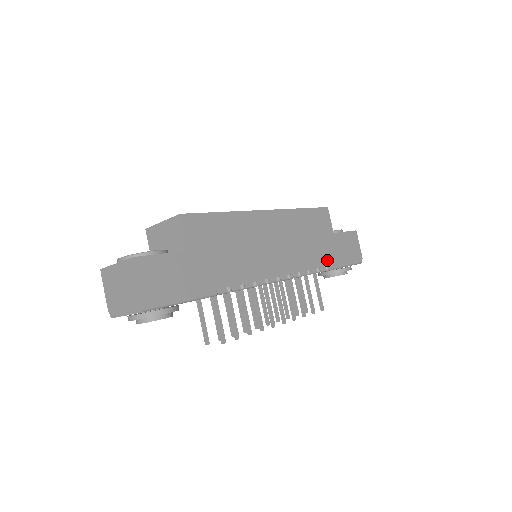
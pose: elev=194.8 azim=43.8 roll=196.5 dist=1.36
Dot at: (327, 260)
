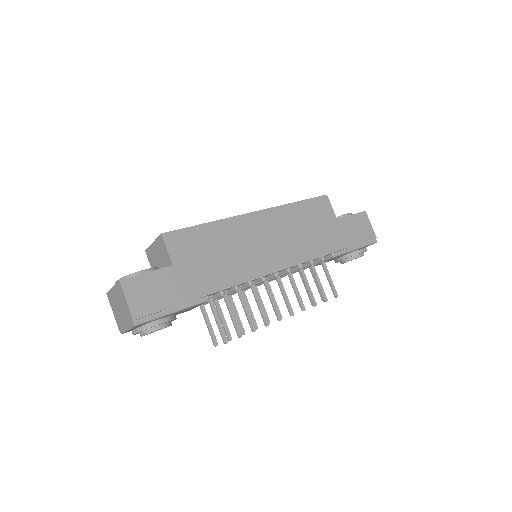
Dot at: (332, 247)
